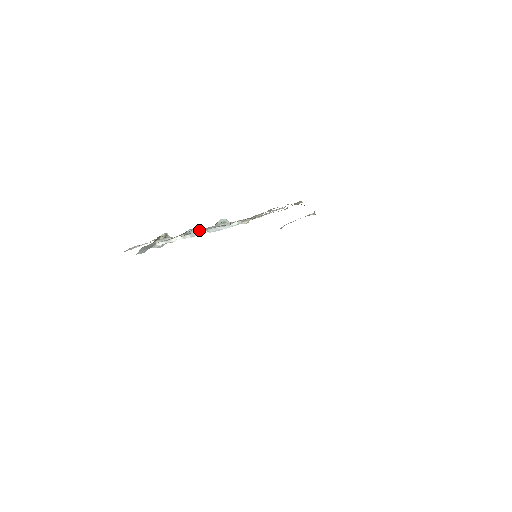
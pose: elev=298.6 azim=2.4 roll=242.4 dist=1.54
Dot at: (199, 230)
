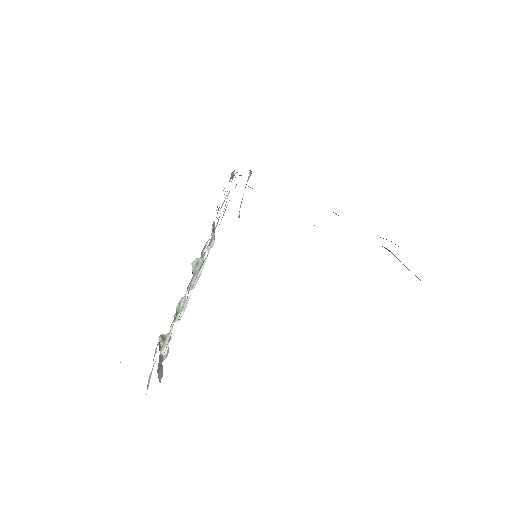
Dot at: (184, 297)
